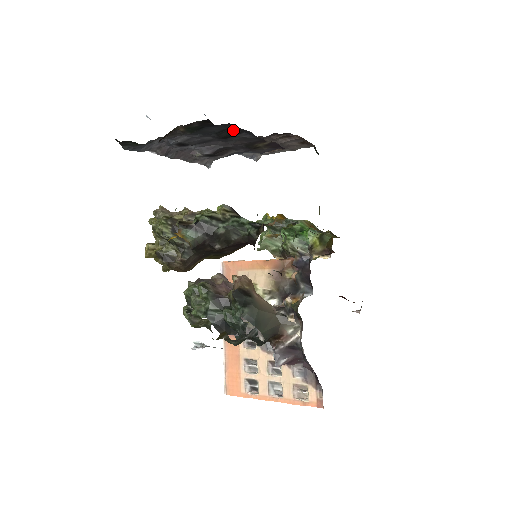
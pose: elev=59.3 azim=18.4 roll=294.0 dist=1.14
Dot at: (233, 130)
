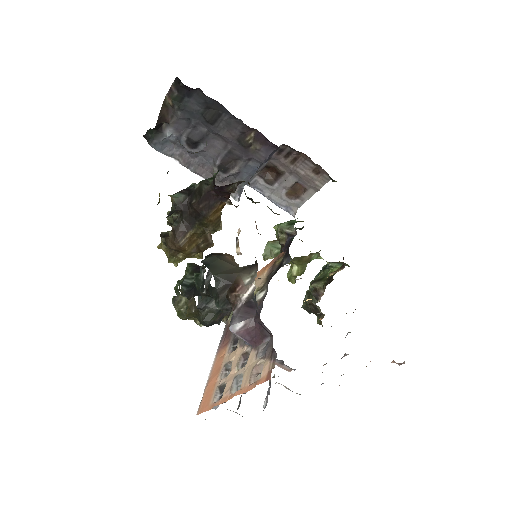
Dot at: (213, 110)
